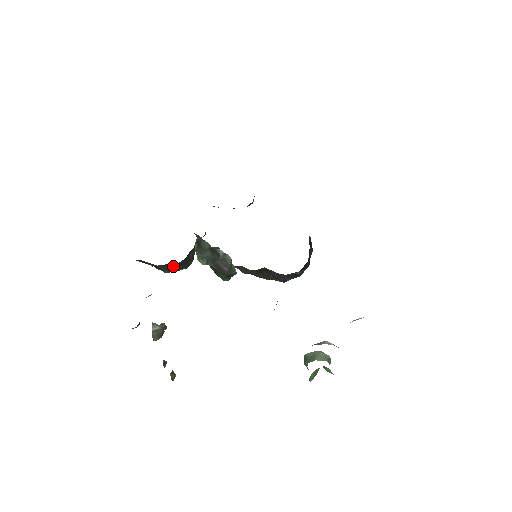
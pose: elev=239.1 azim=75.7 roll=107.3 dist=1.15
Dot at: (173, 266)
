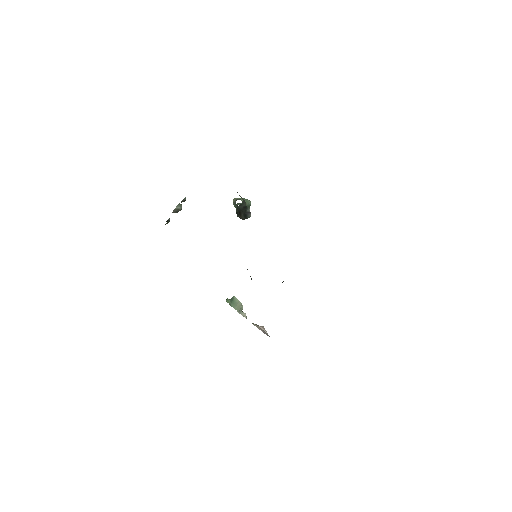
Dot at: occluded
